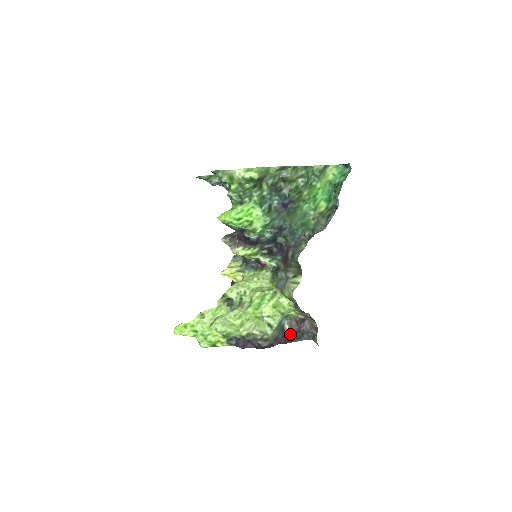
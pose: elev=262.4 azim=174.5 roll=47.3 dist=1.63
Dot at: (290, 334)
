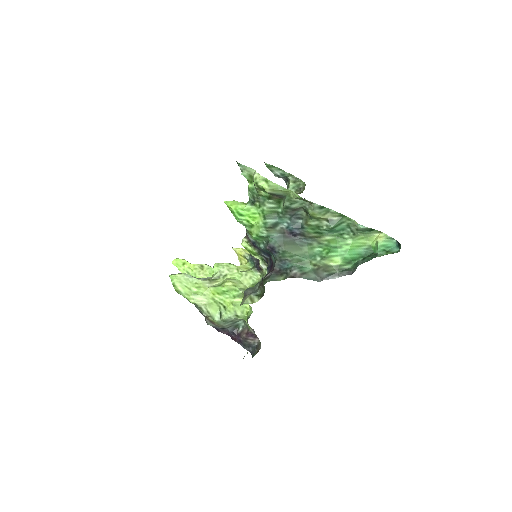
Dot at: (238, 336)
